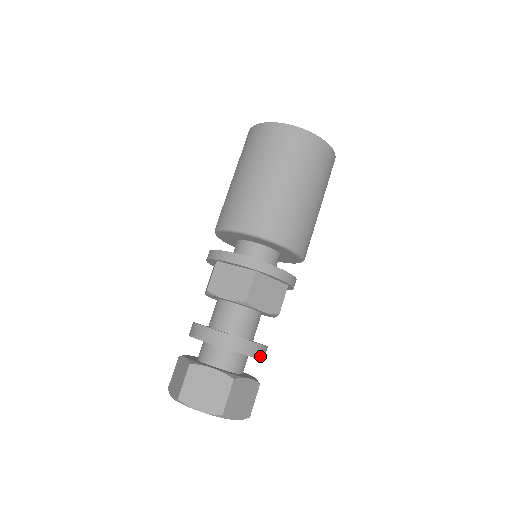
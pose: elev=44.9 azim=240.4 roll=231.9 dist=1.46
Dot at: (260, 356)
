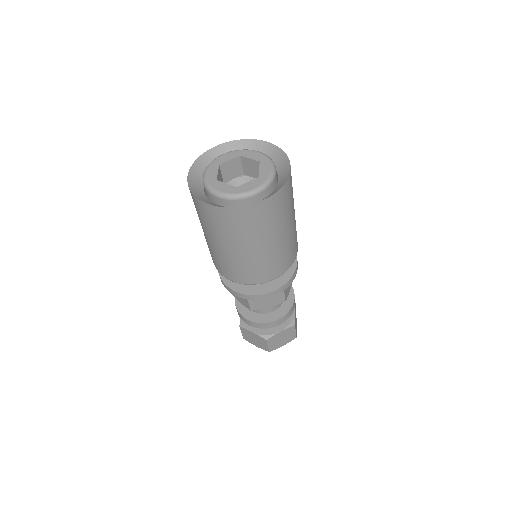
Dot at: (283, 321)
